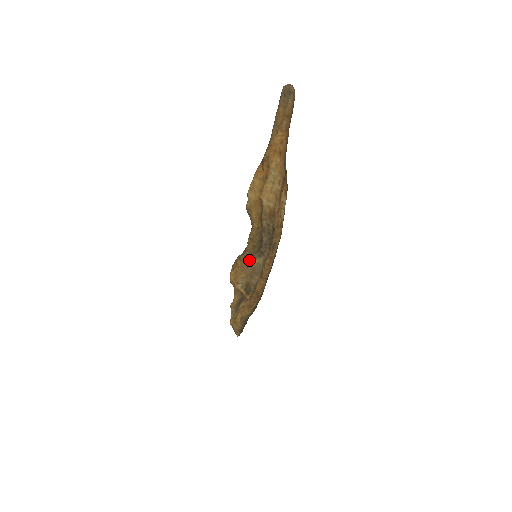
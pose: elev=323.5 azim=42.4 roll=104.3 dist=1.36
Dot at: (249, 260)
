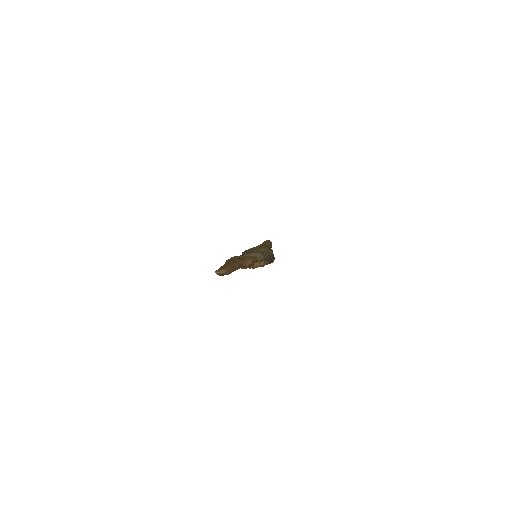
Dot at: occluded
